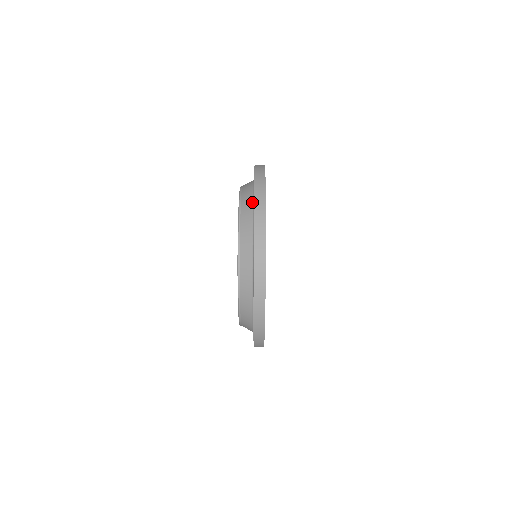
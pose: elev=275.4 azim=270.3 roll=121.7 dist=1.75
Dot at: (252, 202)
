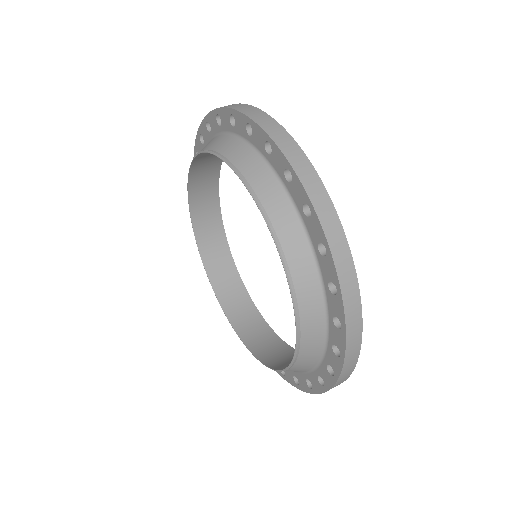
Dot at: occluded
